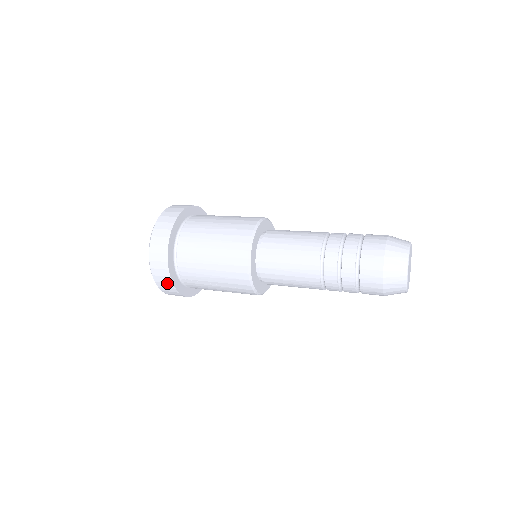
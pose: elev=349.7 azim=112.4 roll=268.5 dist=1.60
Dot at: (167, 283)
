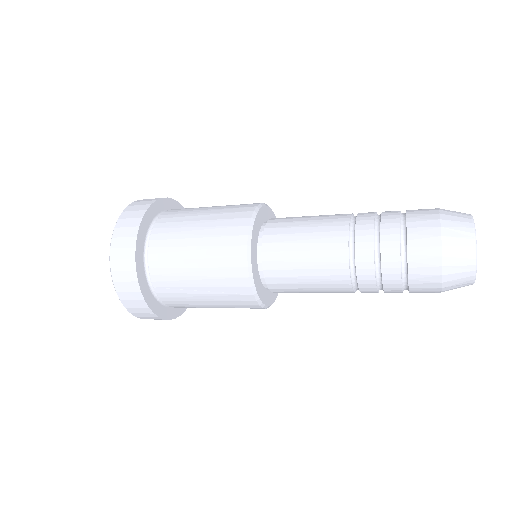
Dot at: (133, 292)
